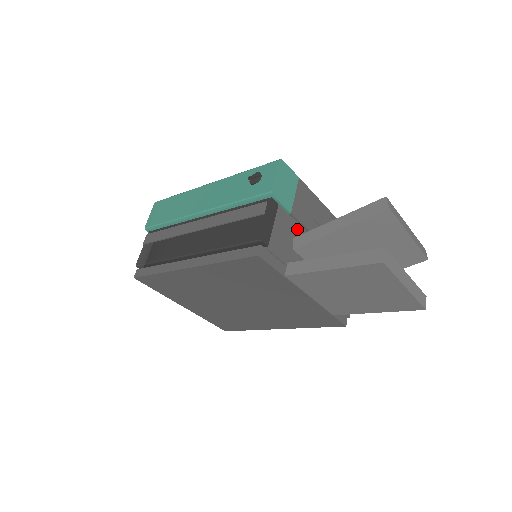
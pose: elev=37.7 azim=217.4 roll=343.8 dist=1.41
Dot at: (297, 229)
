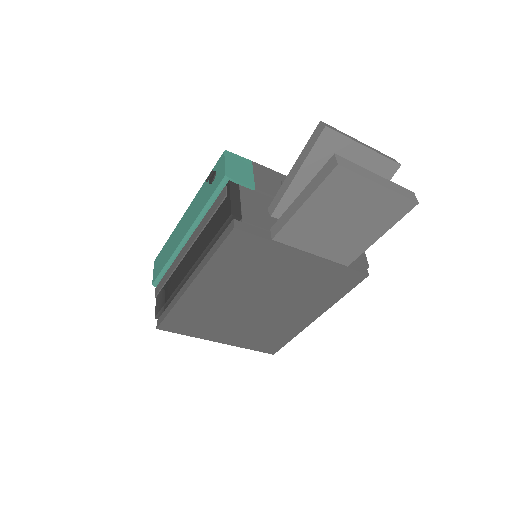
Dot at: (269, 201)
